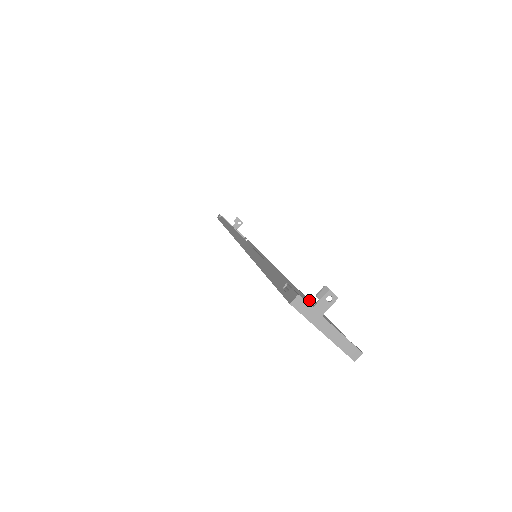
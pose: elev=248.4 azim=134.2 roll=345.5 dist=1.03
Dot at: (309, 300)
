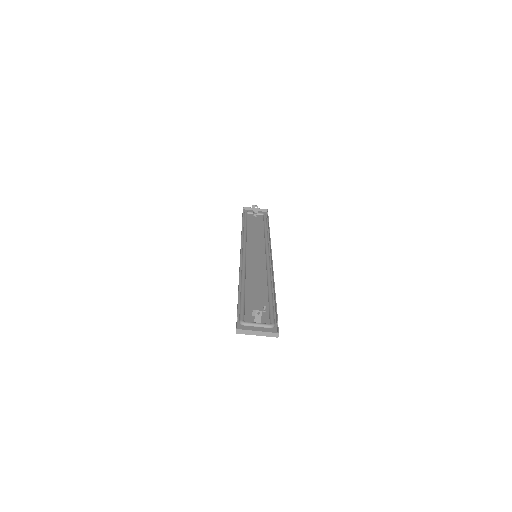
Dot at: (274, 291)
